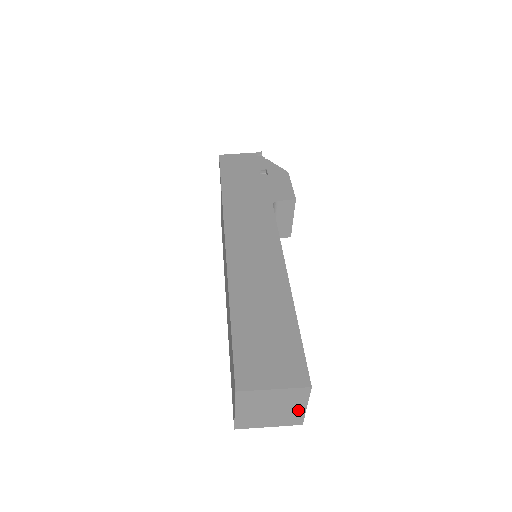
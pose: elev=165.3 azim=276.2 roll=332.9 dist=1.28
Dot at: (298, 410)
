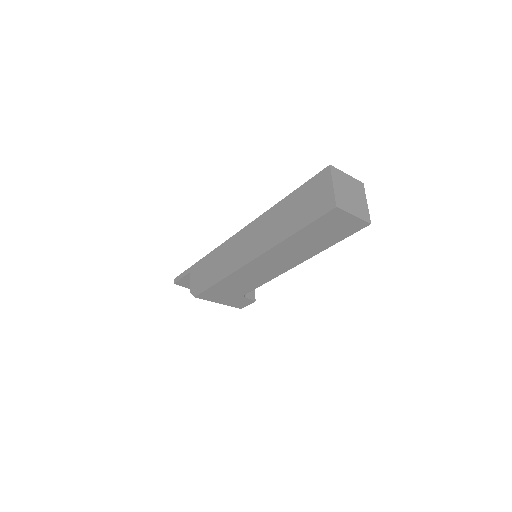
Dot at: (364, 204)
